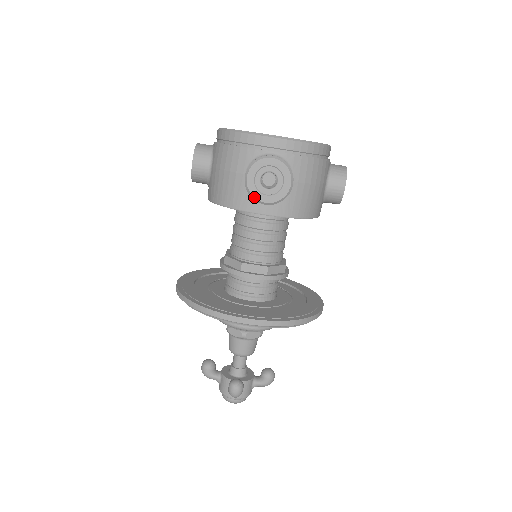
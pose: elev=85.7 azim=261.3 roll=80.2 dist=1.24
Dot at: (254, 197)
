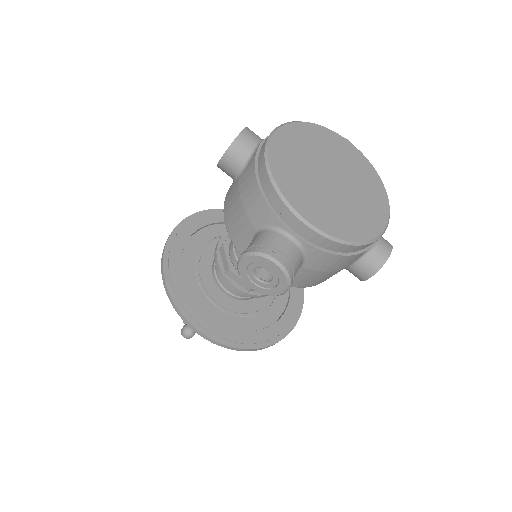
Dot at: (241, 277)
